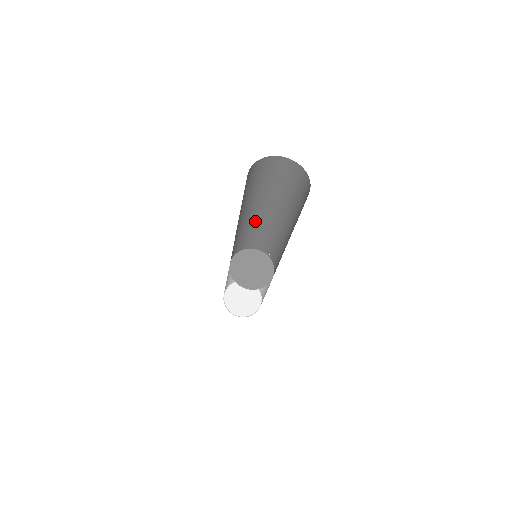
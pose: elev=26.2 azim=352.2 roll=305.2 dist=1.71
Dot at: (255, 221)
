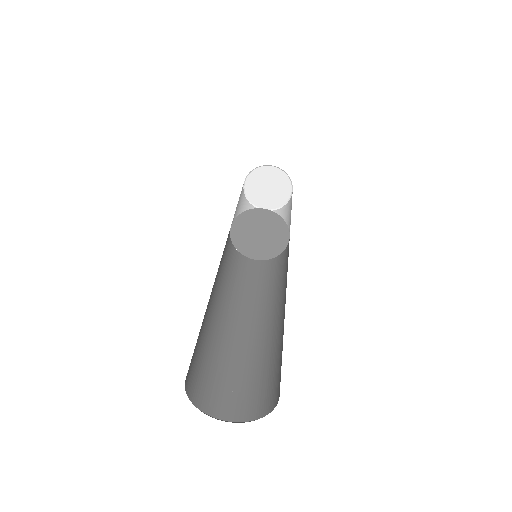
Dot at: occluded
